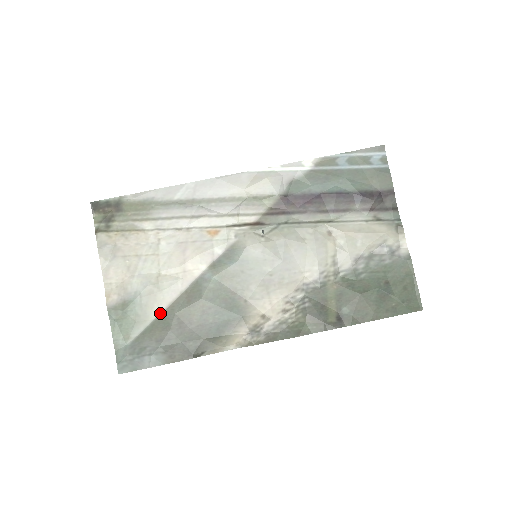
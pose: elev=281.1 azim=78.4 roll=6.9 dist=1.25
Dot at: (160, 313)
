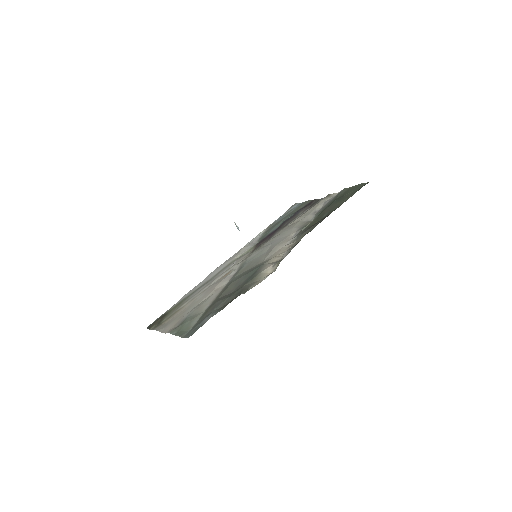
Dot at: (208, 307)
